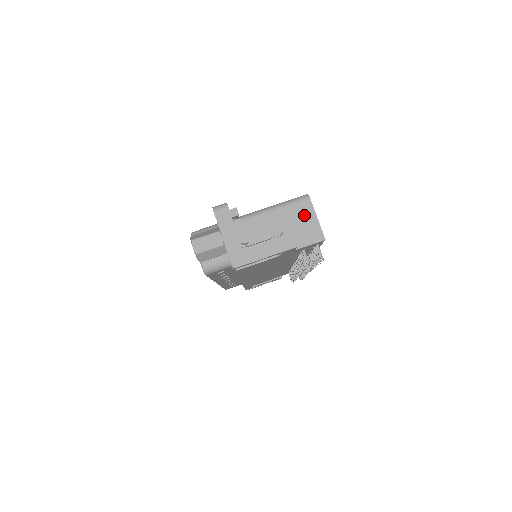
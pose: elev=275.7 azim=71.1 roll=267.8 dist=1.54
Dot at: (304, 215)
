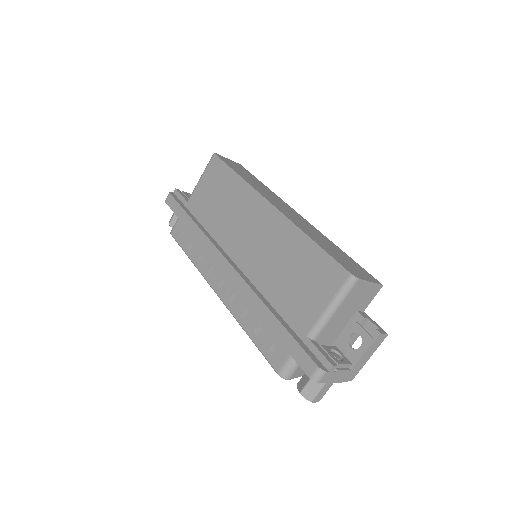
Dot at: (360, 291)
